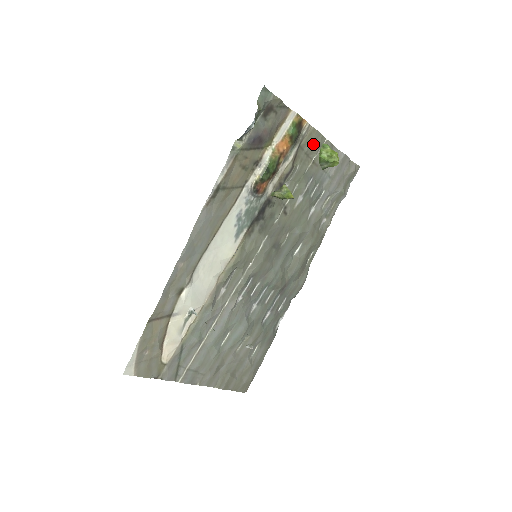
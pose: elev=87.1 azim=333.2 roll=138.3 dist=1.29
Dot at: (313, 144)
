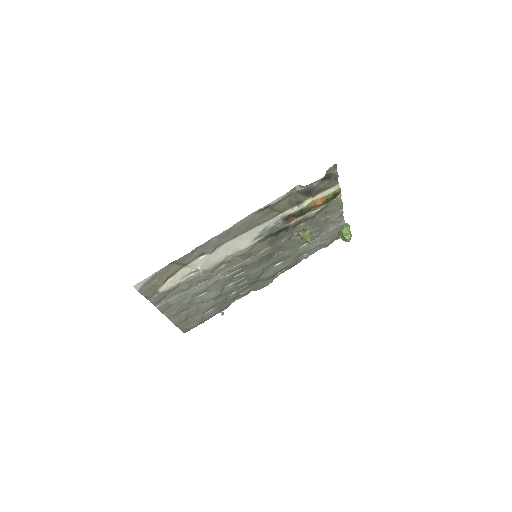
Dot at: (334, 209)
